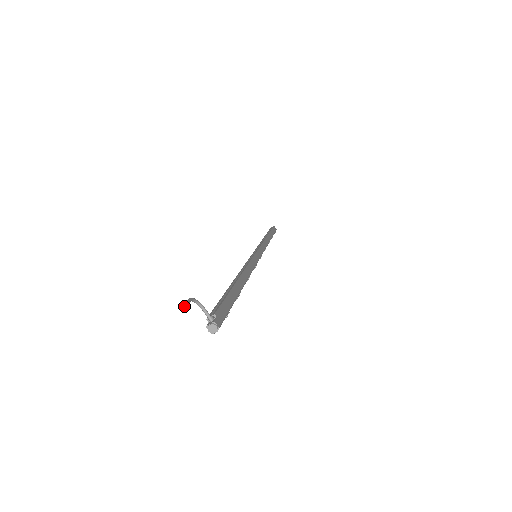
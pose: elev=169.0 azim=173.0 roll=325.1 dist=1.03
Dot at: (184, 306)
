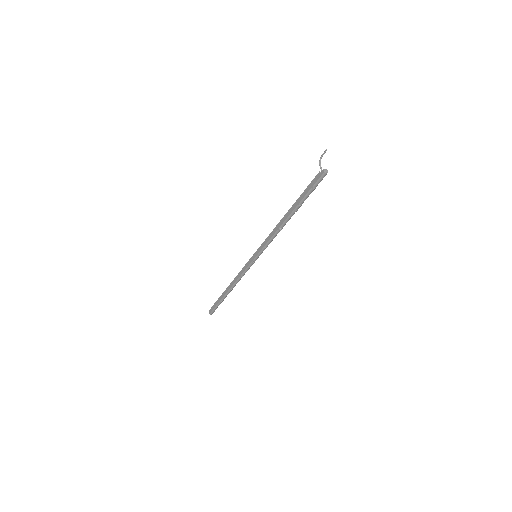
Dot at: occluded
